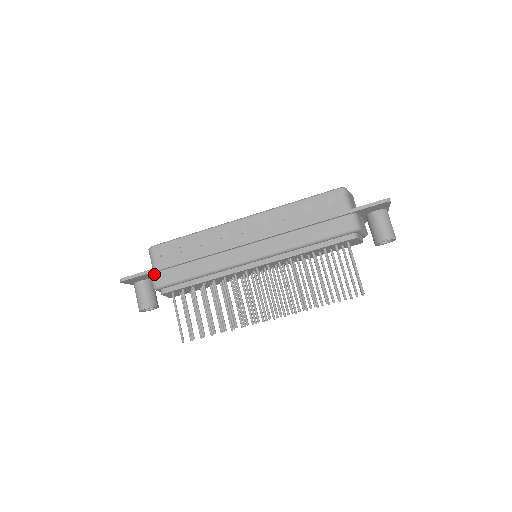
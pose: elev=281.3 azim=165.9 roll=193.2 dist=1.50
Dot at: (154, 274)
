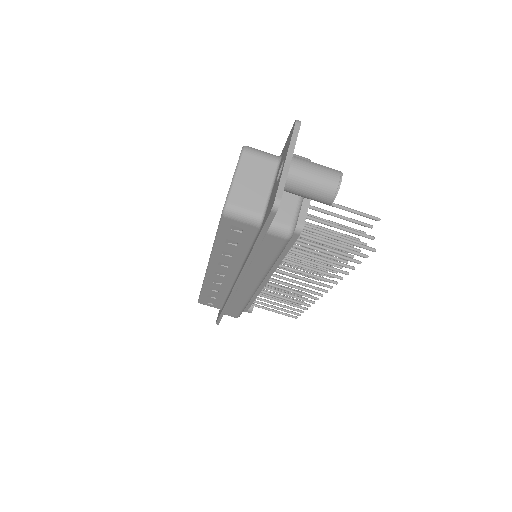
Dot at: occluded
